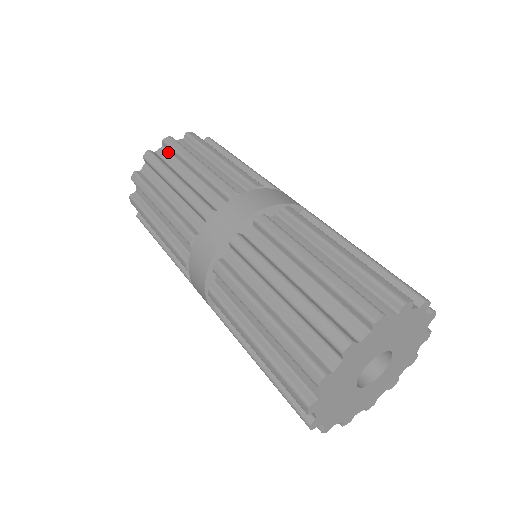
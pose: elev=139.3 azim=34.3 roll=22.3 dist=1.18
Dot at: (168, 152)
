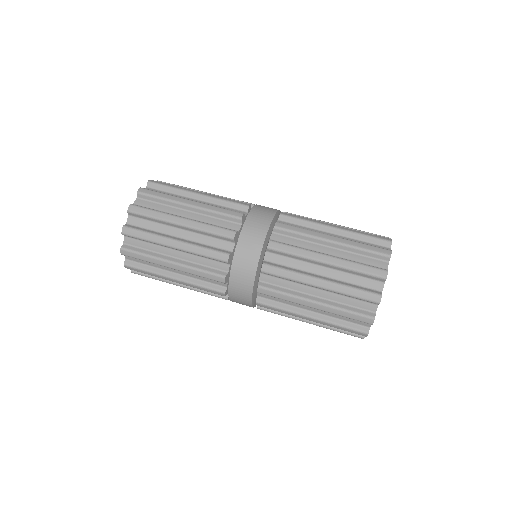
Dot at: (148, 201)
